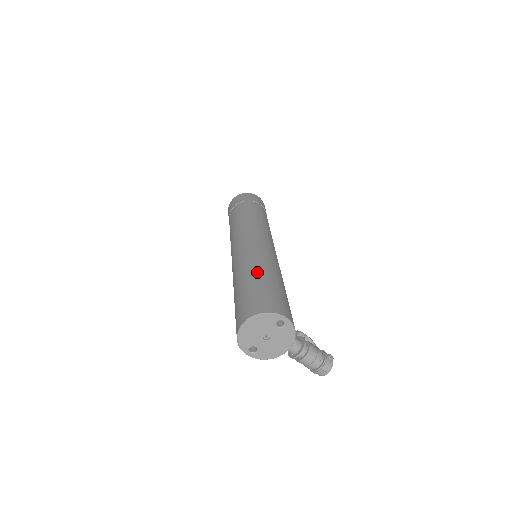
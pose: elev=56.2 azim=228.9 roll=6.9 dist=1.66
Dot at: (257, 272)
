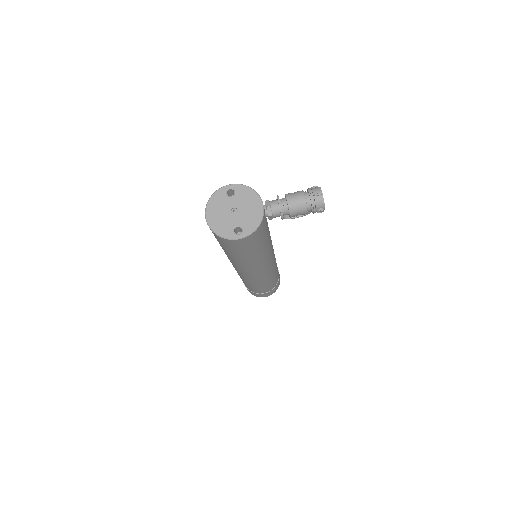
Dot at: occluded
